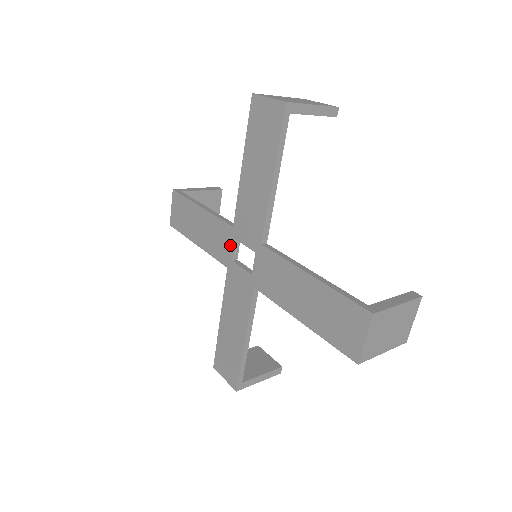
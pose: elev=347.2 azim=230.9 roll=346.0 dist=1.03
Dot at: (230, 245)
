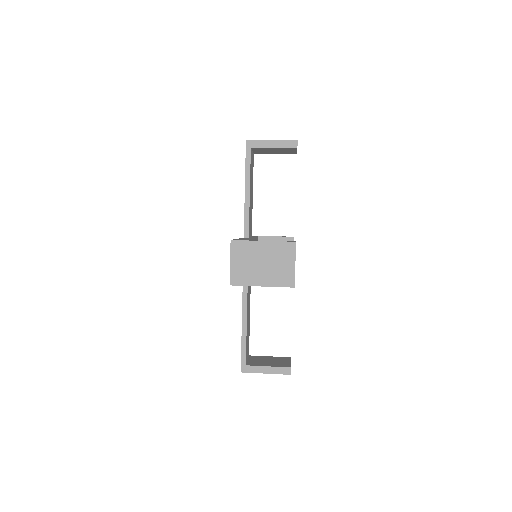
Dot at: occluded
